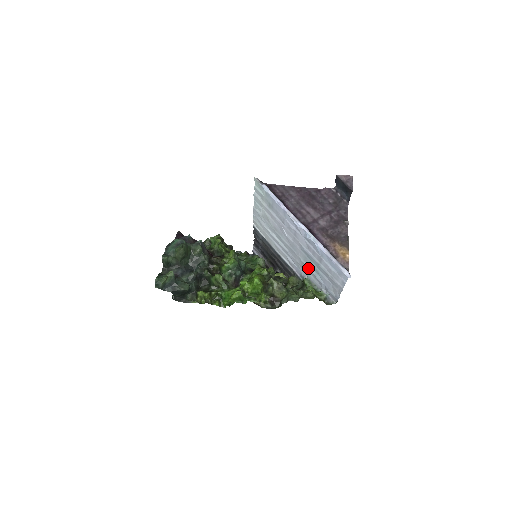
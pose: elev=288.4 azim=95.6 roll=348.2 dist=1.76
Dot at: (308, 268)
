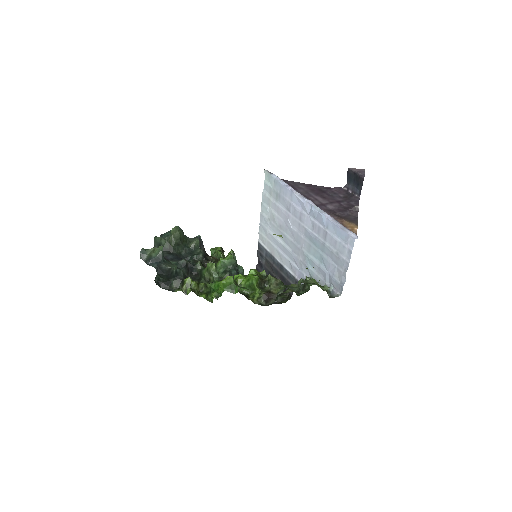
Dot at: (312, 260)
